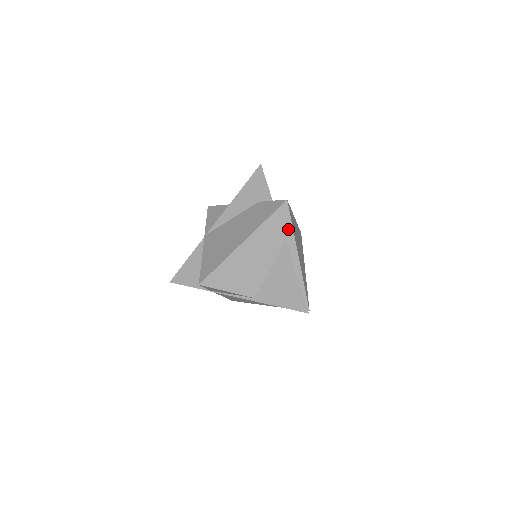
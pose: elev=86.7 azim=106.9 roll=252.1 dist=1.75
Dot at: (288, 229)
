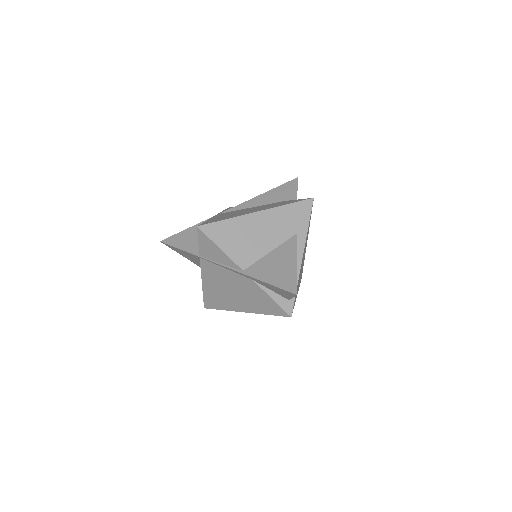
Dot at: (304, 224)
